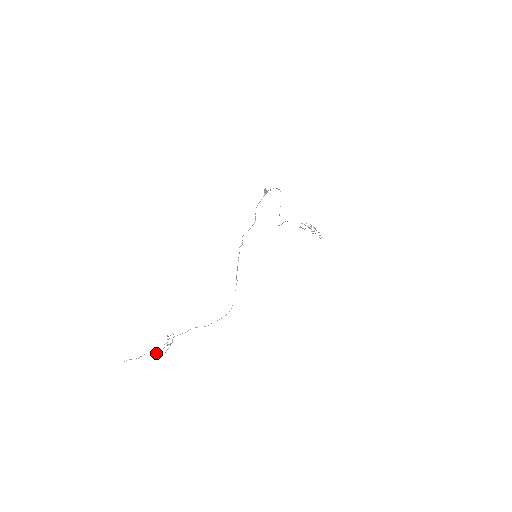
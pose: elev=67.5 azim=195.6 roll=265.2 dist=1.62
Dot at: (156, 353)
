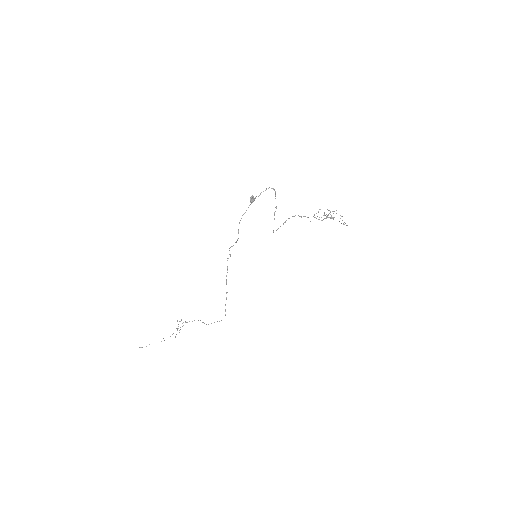
Dot at: occluded
